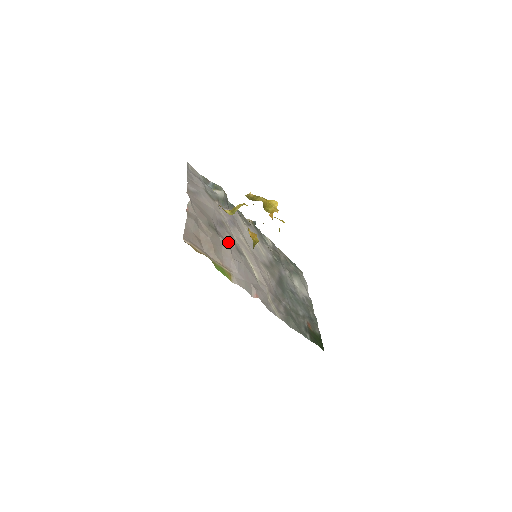
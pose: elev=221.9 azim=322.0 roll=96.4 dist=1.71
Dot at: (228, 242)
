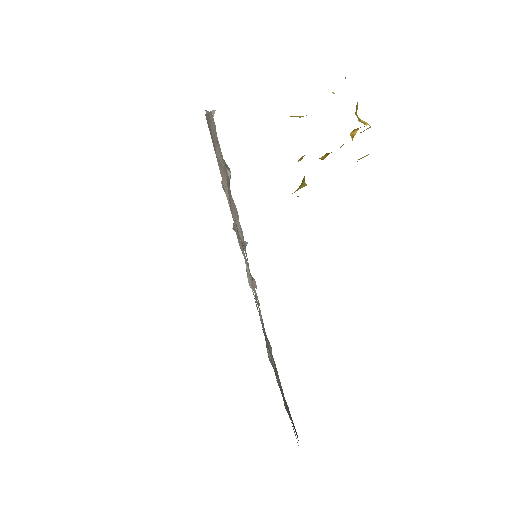
Dot at: occluded
